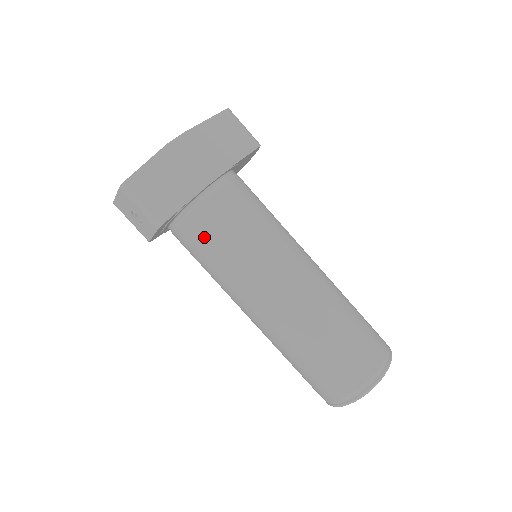
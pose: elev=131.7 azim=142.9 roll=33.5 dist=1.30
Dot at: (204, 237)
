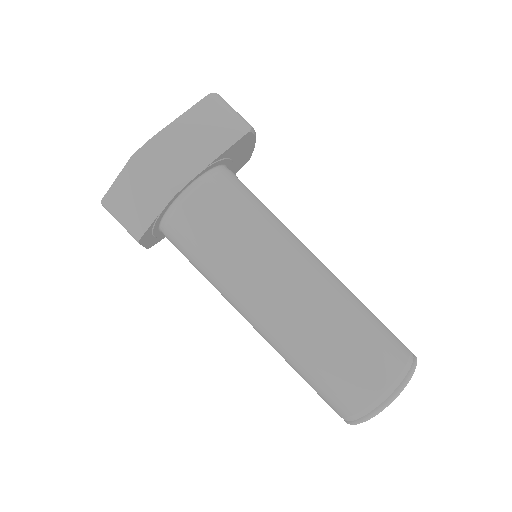
Dot at: (184, 247)
